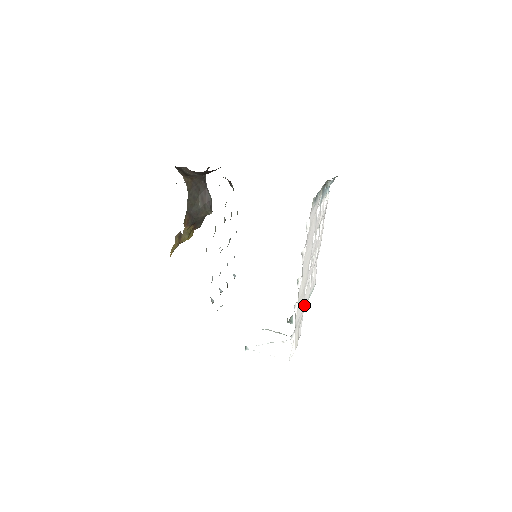
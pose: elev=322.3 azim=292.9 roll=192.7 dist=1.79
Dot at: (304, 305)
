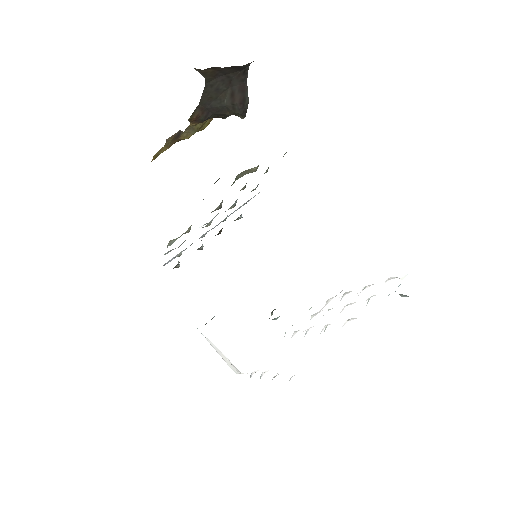
Dot at: occluded
